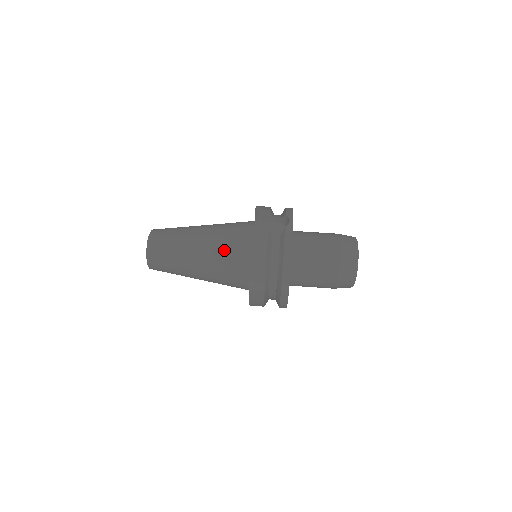
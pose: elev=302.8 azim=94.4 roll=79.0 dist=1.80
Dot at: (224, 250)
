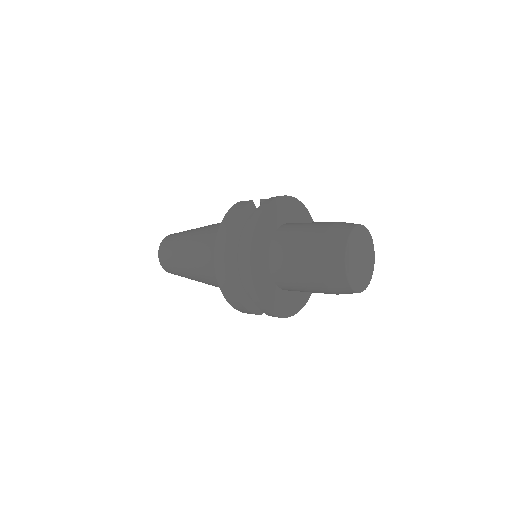
Dot at: (214, 230)
